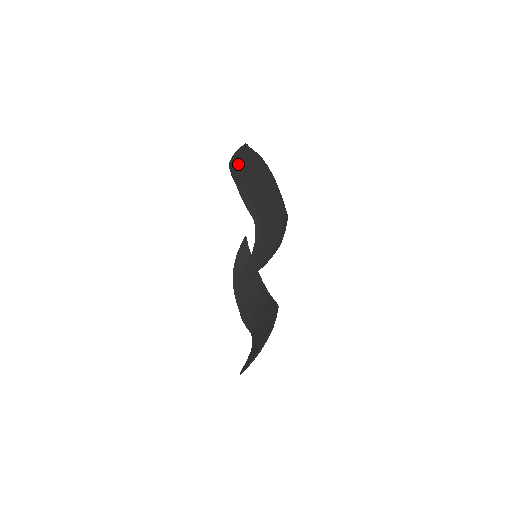
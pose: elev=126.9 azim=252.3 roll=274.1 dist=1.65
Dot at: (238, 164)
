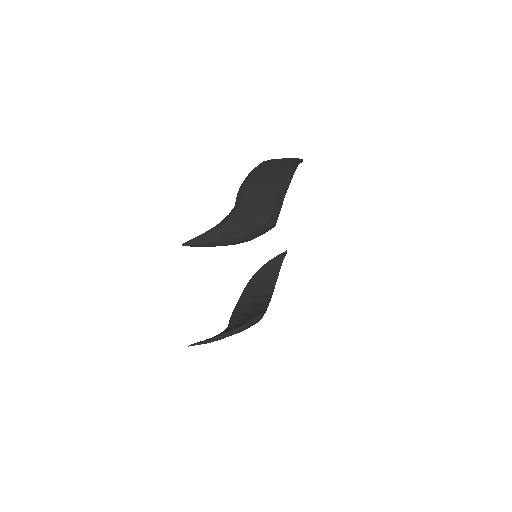
Dot at: (266, 164)
